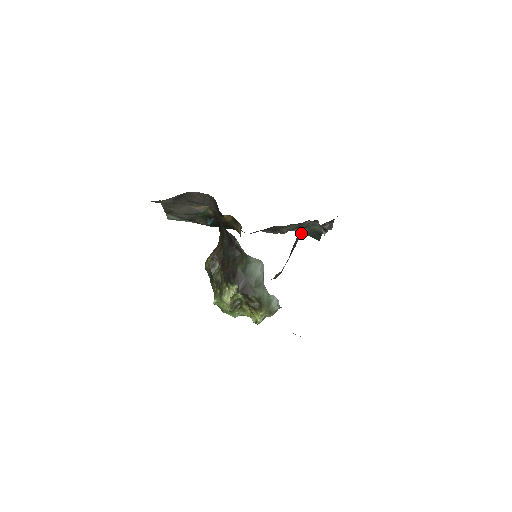
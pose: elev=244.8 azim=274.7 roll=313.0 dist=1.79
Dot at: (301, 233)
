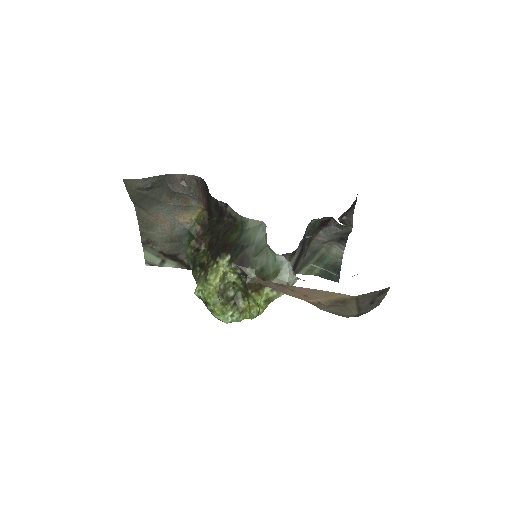
Dot at: (313, 225)
